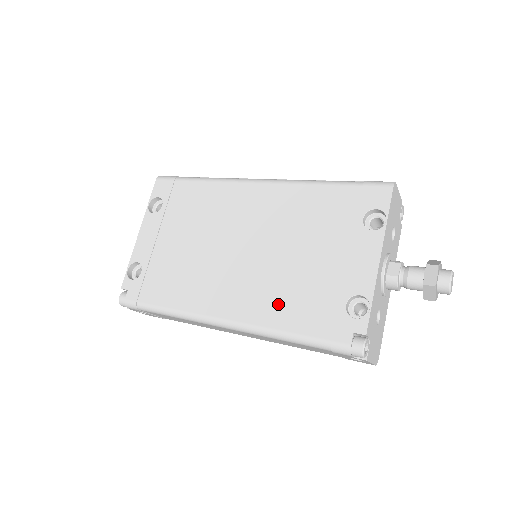
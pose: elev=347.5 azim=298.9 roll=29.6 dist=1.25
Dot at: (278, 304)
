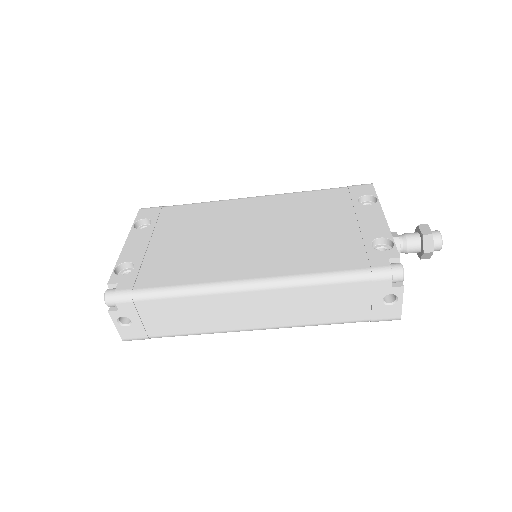
Dot at: (306, 258)
